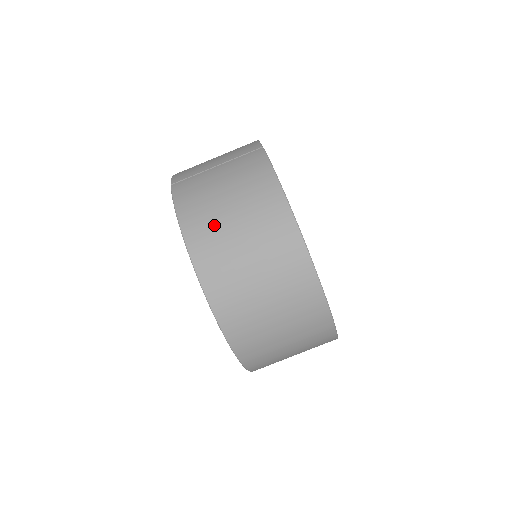
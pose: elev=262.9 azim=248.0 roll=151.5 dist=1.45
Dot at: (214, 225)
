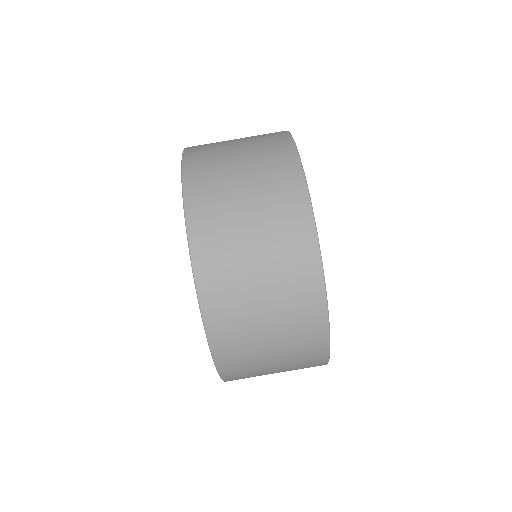
Dot at: (216, 143)
